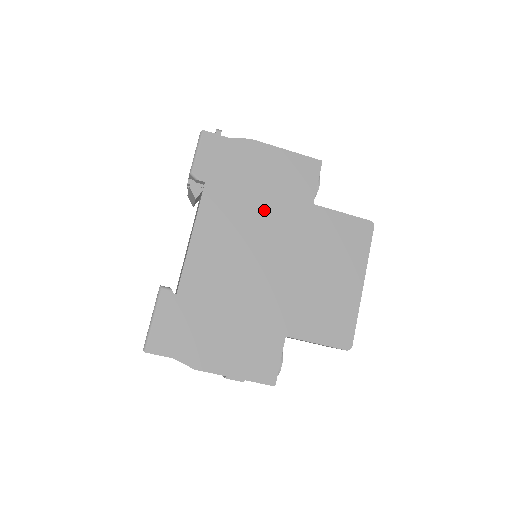
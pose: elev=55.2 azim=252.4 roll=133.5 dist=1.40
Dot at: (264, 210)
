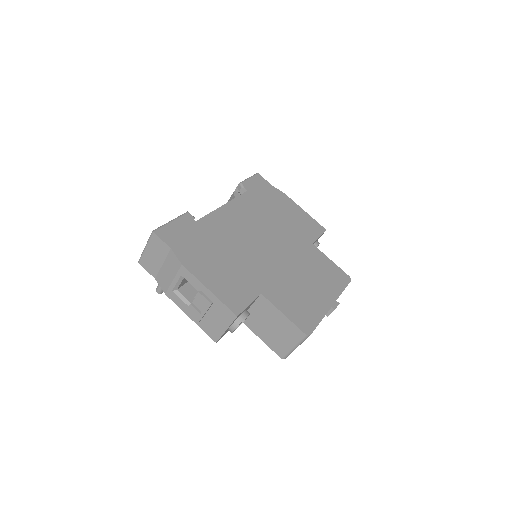
Dot at: (278, 225)
